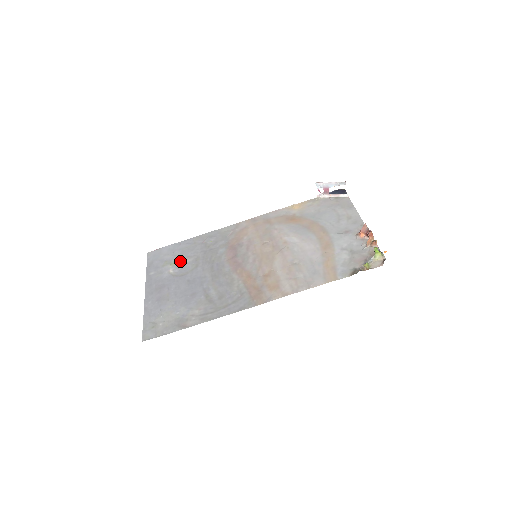
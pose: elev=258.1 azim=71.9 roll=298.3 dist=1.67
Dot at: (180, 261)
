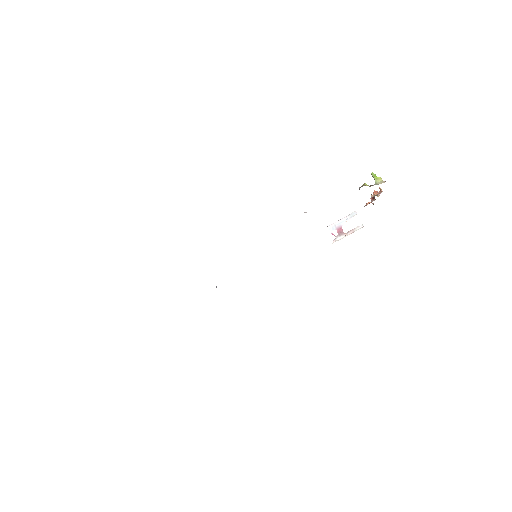
Dot at: occluded
